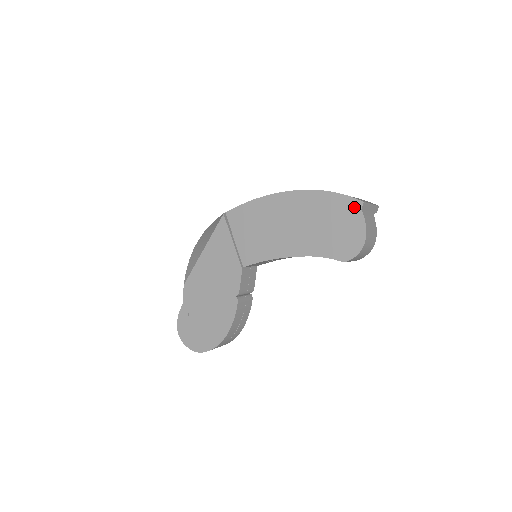
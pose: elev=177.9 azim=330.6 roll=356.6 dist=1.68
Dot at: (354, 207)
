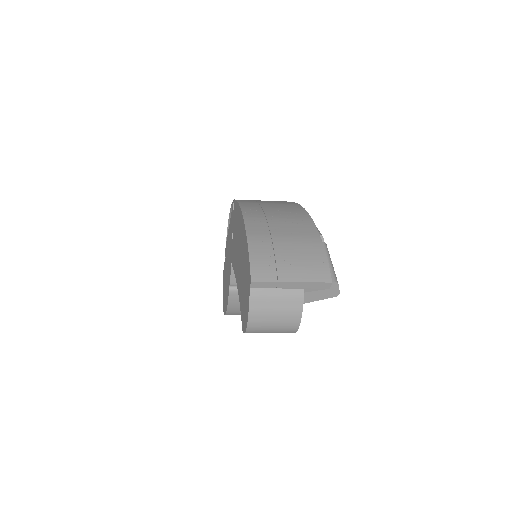
Dot at: (249, 279)
